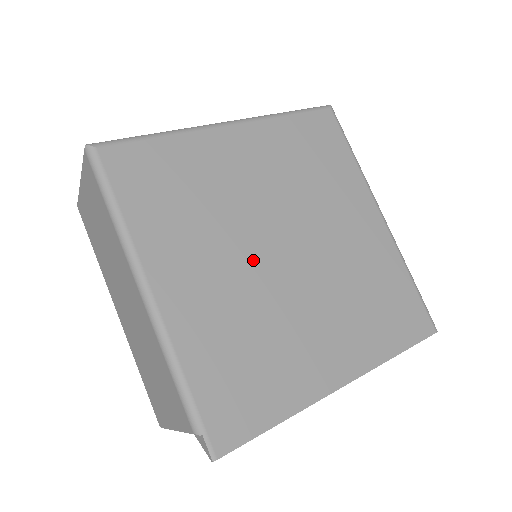
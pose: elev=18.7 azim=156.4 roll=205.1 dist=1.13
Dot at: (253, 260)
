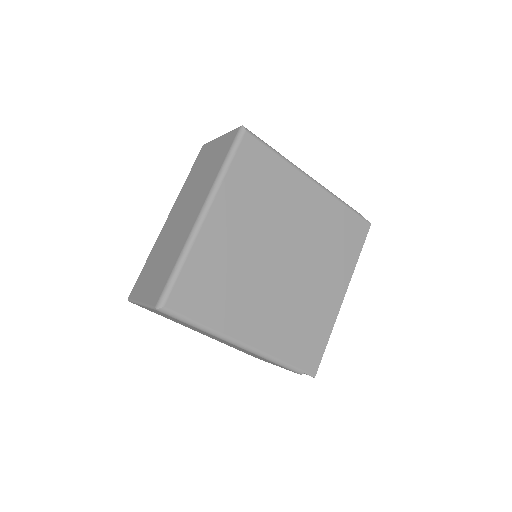
Dot at: (273, 282)
